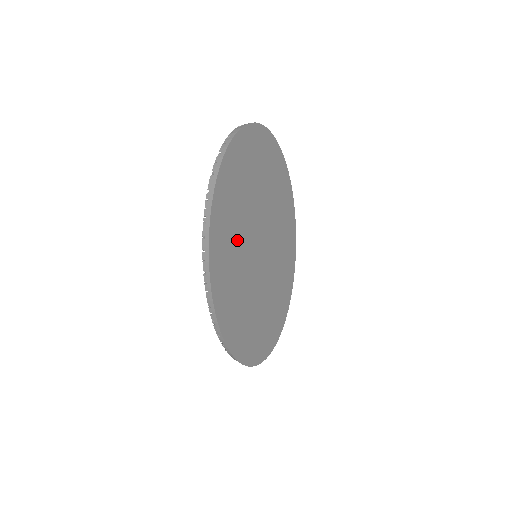
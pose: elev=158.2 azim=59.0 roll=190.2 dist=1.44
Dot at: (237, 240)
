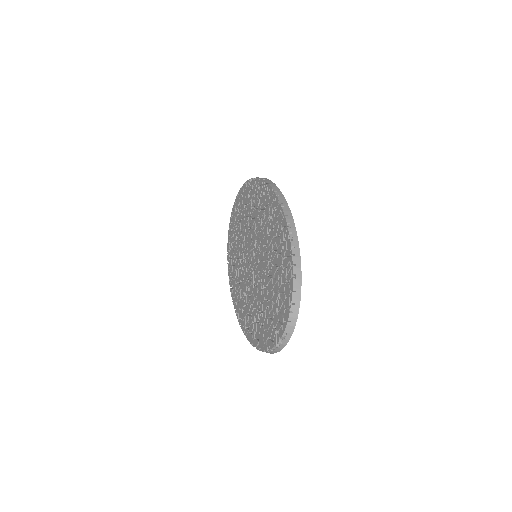
Dot at: occluded
